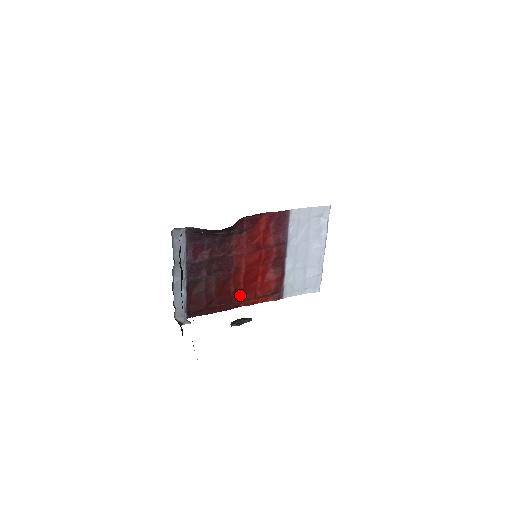
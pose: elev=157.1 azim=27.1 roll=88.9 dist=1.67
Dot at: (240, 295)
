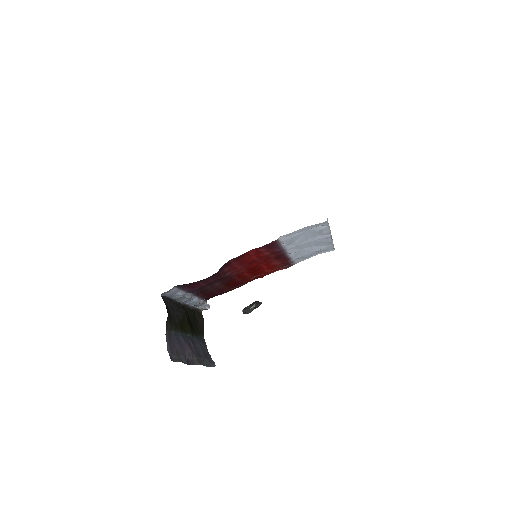
Dot at: (249, 278)
